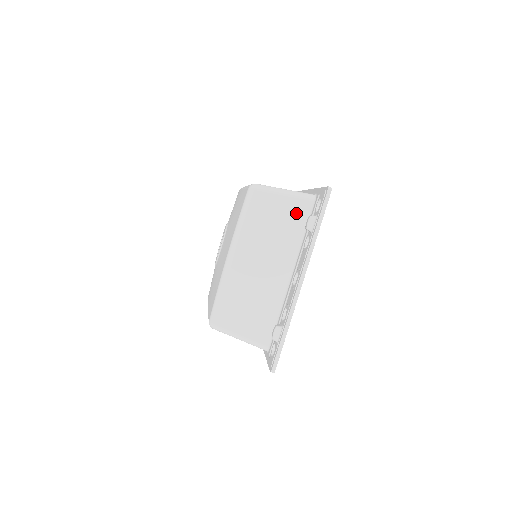
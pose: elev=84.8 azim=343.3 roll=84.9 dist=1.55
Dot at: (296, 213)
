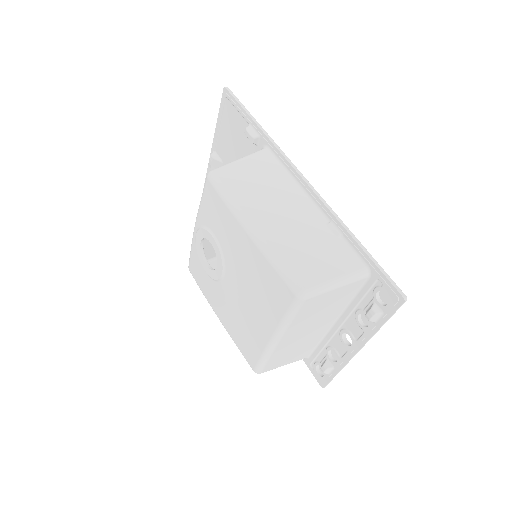
Dot at: (347, 292)
